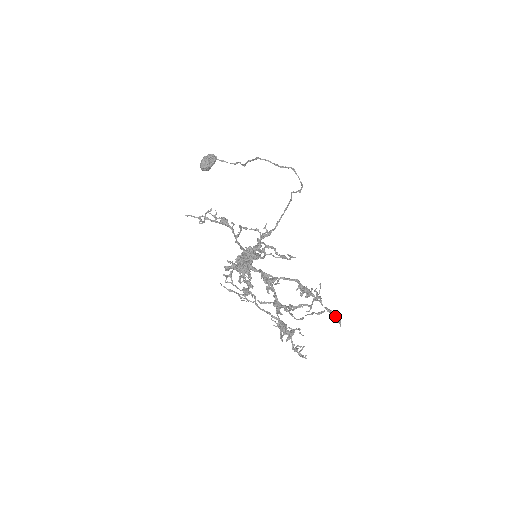
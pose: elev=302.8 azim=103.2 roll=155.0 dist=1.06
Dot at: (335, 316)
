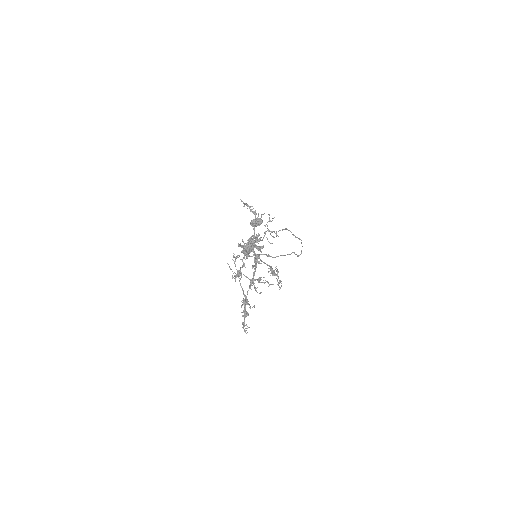
Dot at: (280, 280)
